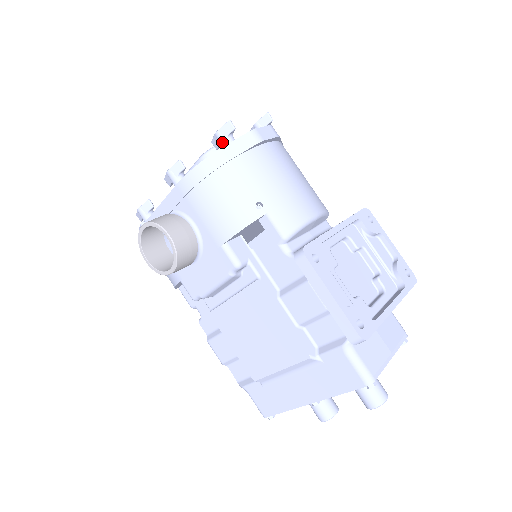
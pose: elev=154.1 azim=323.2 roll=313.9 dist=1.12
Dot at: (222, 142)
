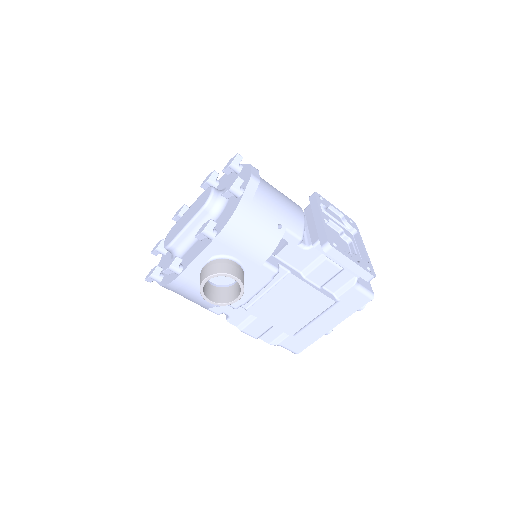
Dot at: (237, 194)
